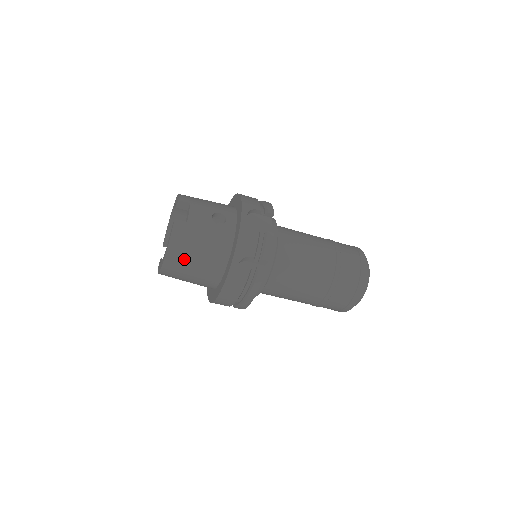
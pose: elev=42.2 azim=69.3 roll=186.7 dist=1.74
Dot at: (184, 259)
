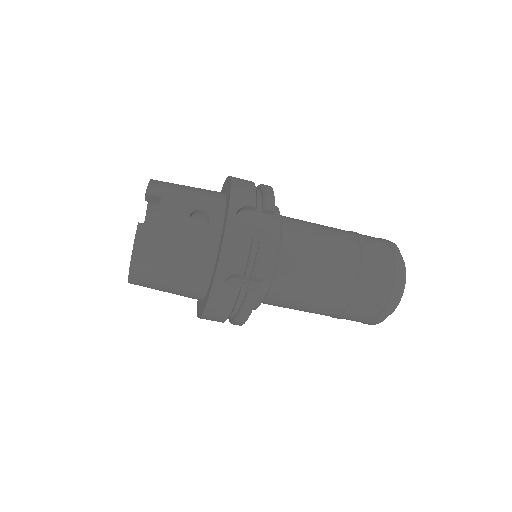
Dot at: (154, 273)
